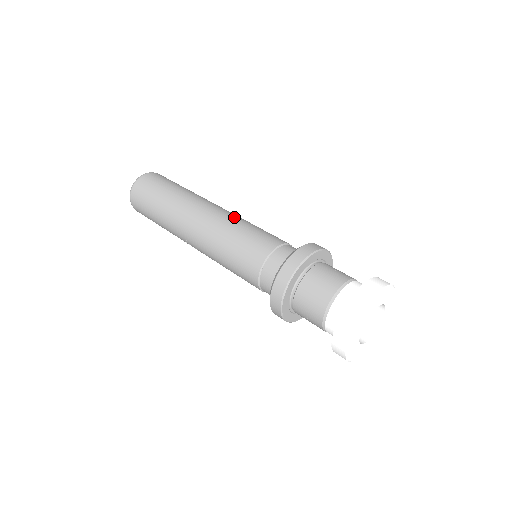
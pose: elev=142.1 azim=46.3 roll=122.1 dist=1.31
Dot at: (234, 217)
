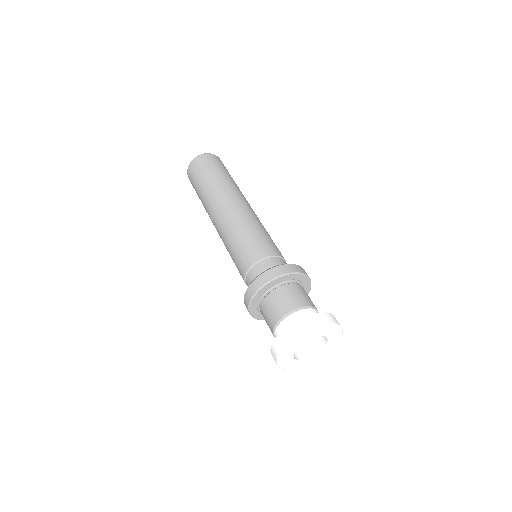
Dot at: occluded
